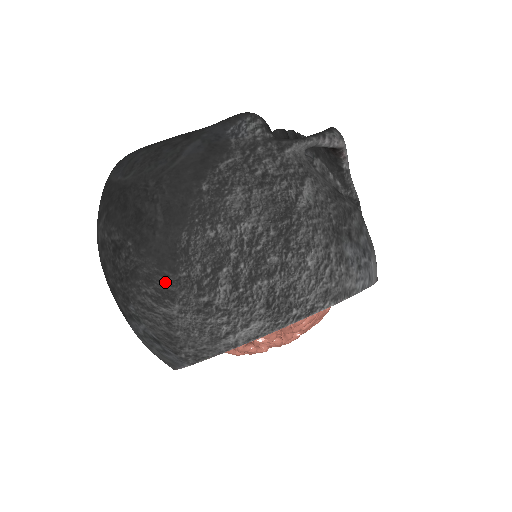
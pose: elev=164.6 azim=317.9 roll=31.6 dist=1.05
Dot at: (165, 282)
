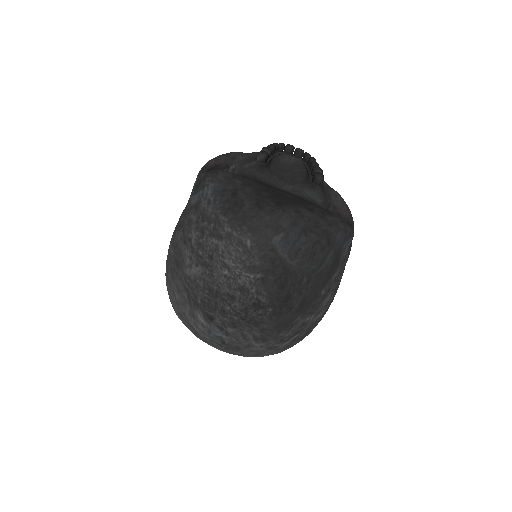
Dot at: (270, 335)
